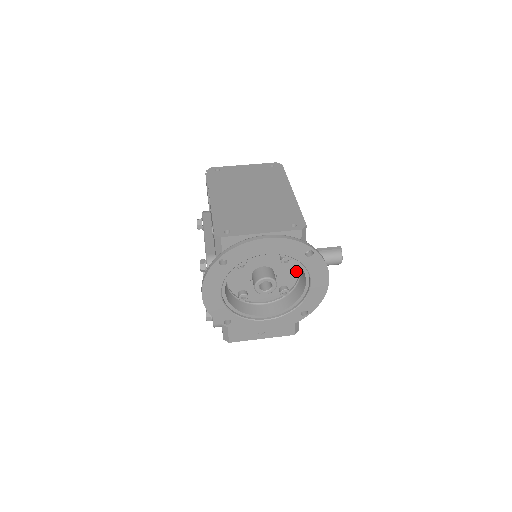
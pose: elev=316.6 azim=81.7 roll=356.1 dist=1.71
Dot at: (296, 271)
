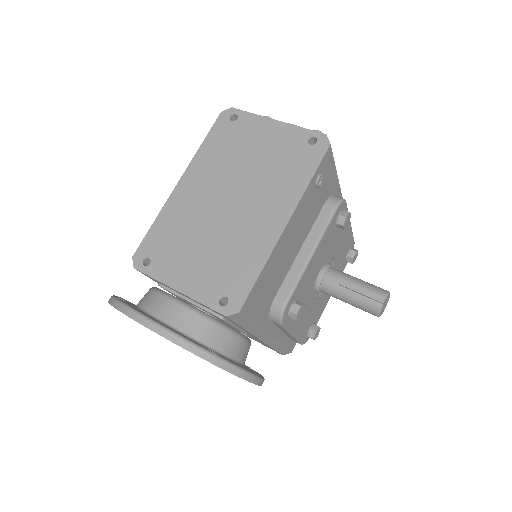
Dot at: occluded
